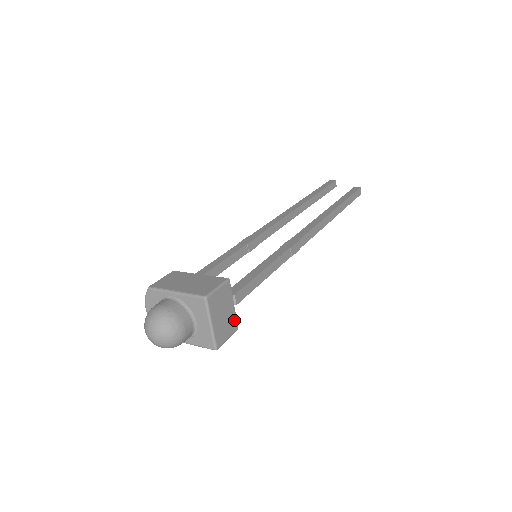
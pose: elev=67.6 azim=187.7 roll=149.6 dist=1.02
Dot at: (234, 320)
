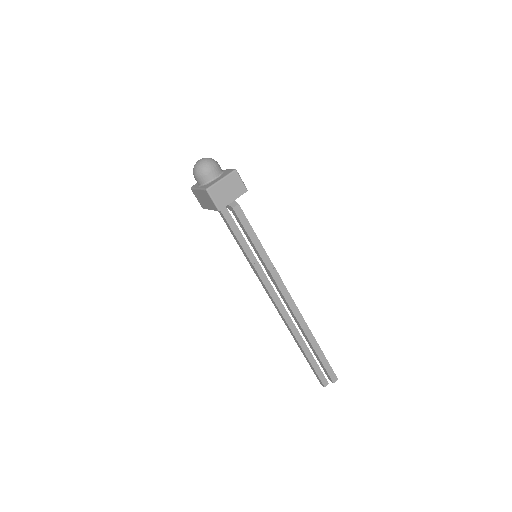
Dot at: (225, 204)
